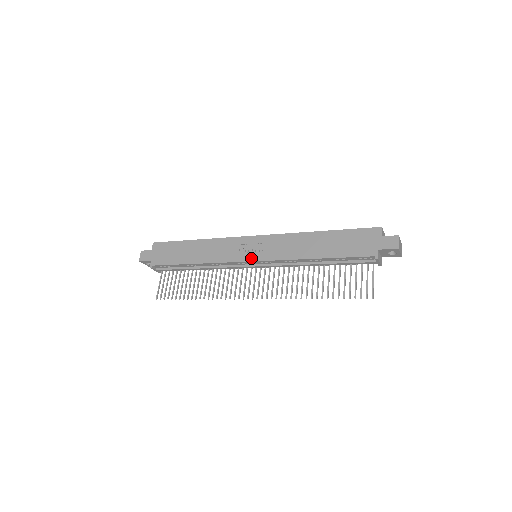
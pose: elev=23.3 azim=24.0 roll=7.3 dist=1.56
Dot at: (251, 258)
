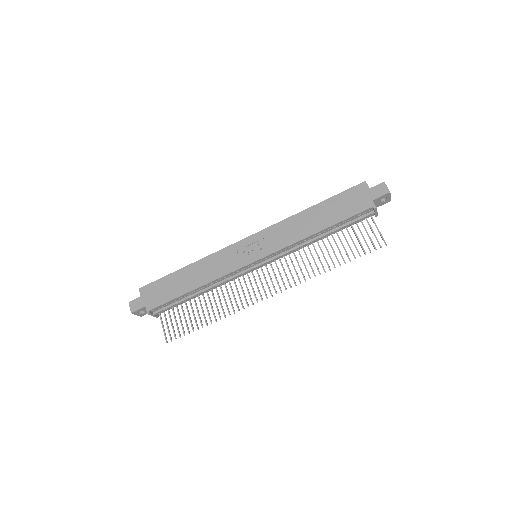
Dot at: (255, 258)
